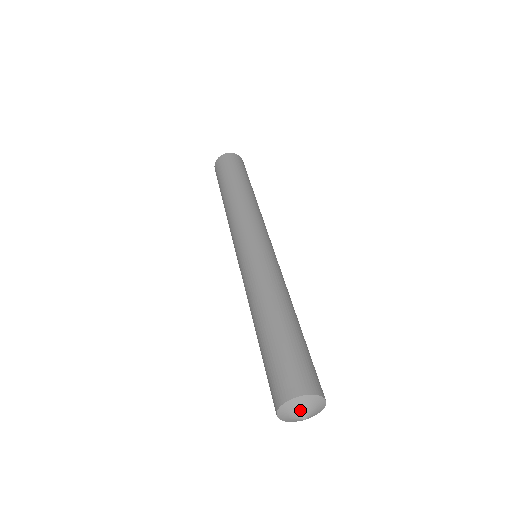
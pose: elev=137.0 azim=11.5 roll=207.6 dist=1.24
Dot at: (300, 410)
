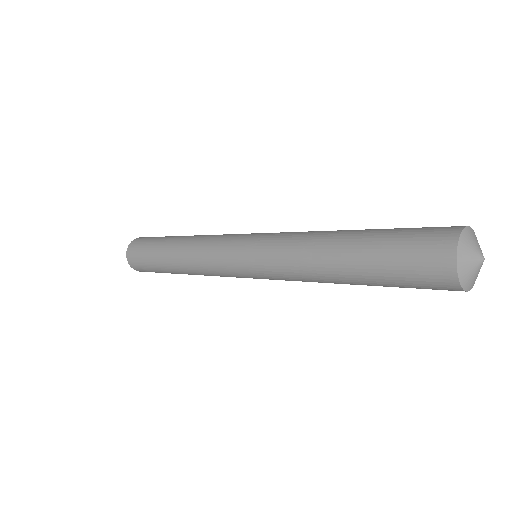
Dot at: (474, 246)
